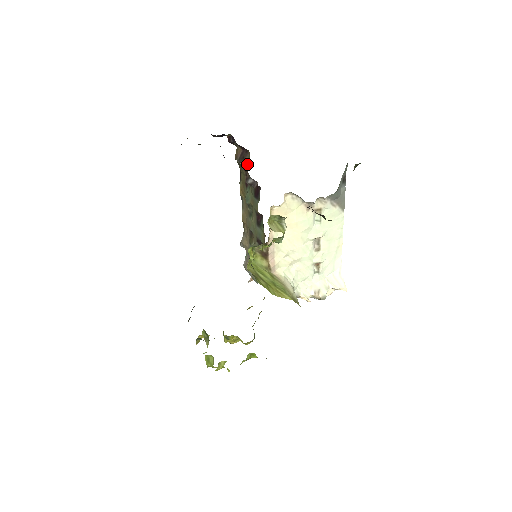
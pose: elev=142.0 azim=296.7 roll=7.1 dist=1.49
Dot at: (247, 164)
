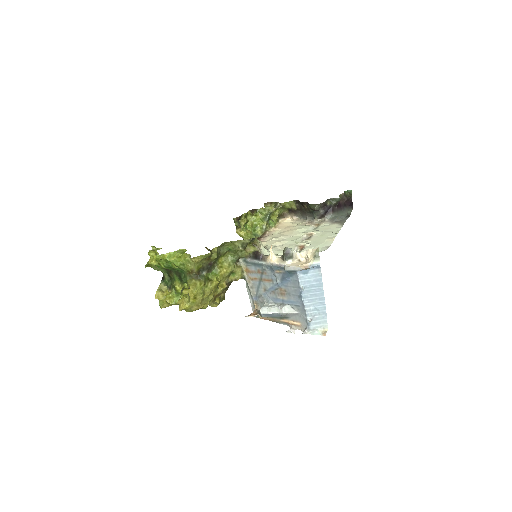
Dot at: occluded
